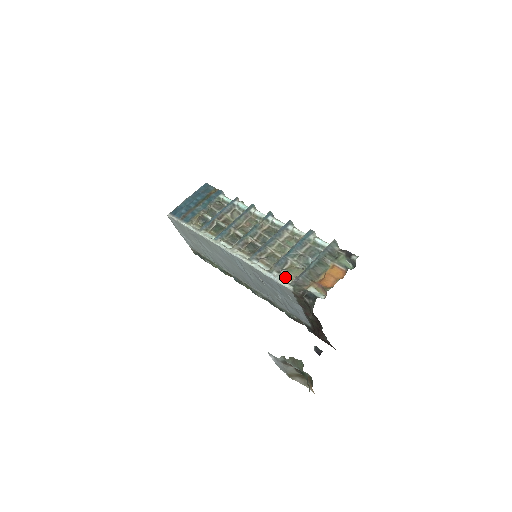
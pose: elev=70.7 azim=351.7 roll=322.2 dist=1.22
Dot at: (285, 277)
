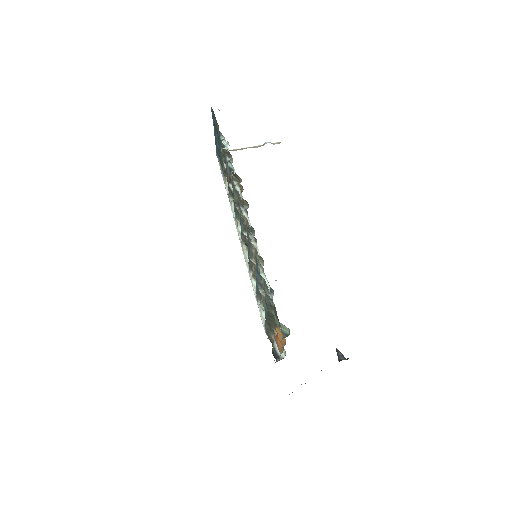
Dot at: occluded
